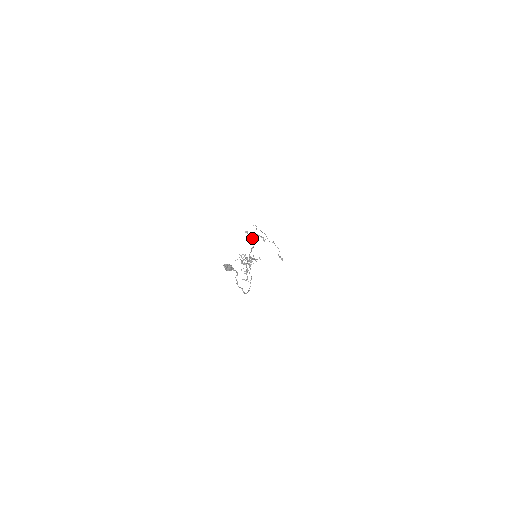
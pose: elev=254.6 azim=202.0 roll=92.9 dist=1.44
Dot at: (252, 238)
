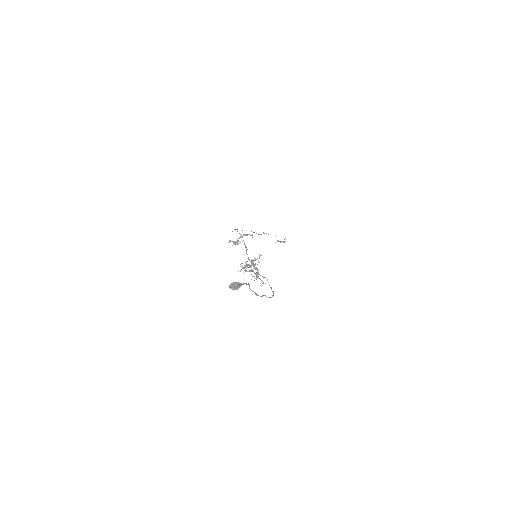
Dot at: occluded
